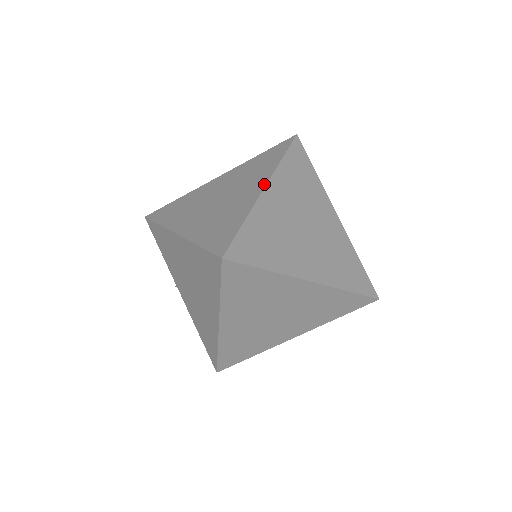
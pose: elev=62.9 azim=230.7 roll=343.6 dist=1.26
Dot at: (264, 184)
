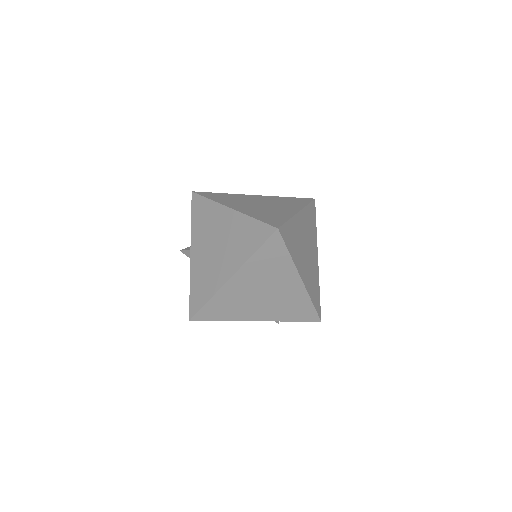
Dot at: (298, 210)
